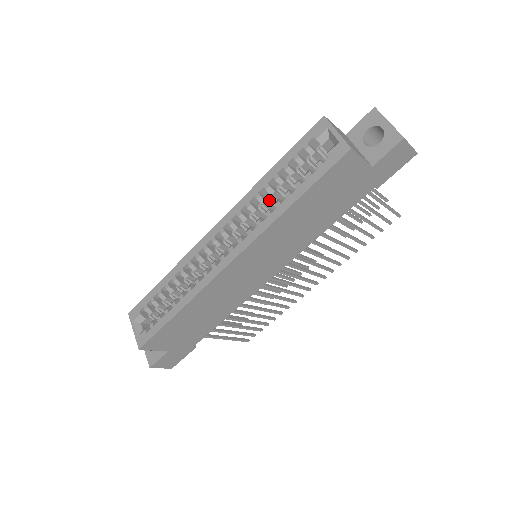
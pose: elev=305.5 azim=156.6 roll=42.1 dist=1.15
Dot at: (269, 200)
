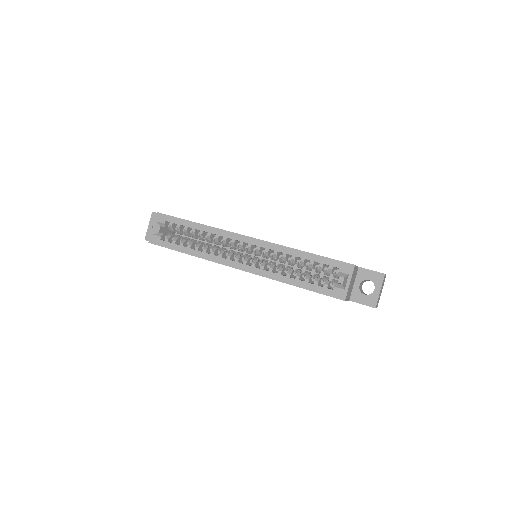
Dot at: (288, 260)
